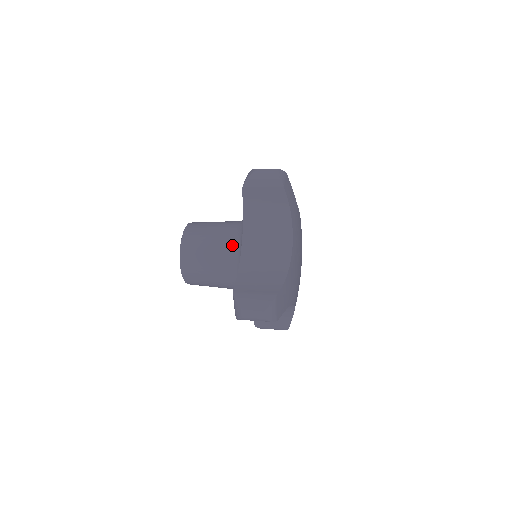
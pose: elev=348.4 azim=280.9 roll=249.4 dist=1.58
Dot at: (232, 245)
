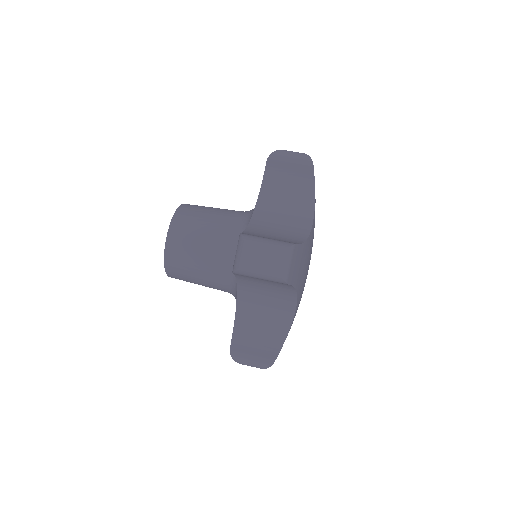
Dot at: (226, 281)
